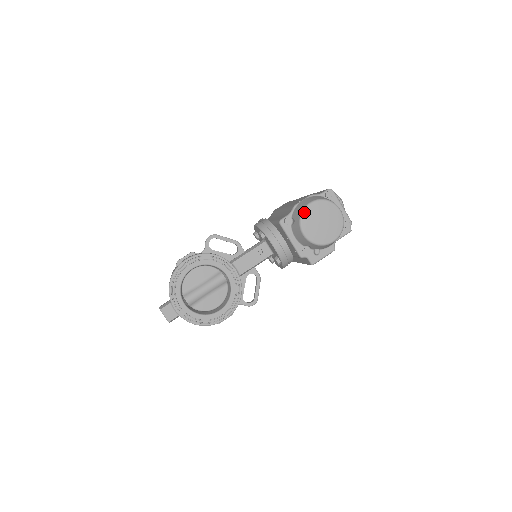
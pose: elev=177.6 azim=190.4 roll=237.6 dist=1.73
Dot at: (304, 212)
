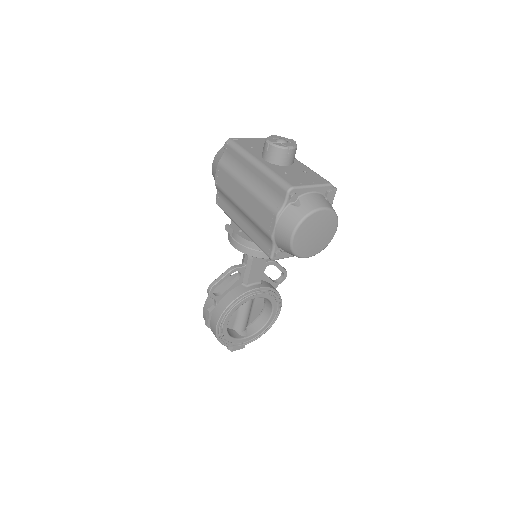
Dot at: (294, 249)
